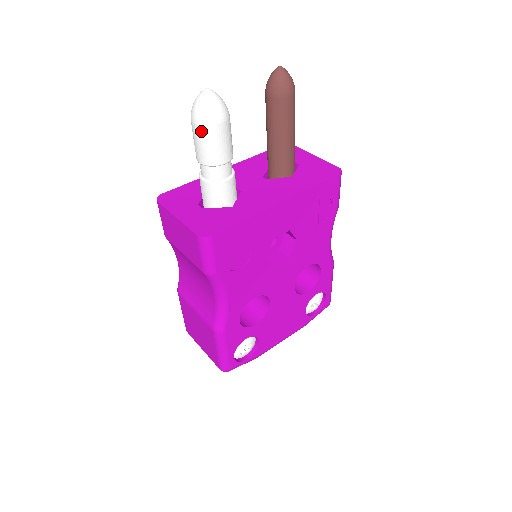
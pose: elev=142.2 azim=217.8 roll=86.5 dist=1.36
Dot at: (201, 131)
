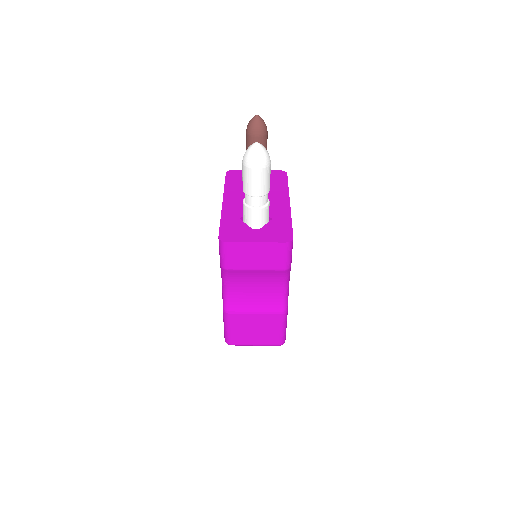
Dot at: (263, 172)
